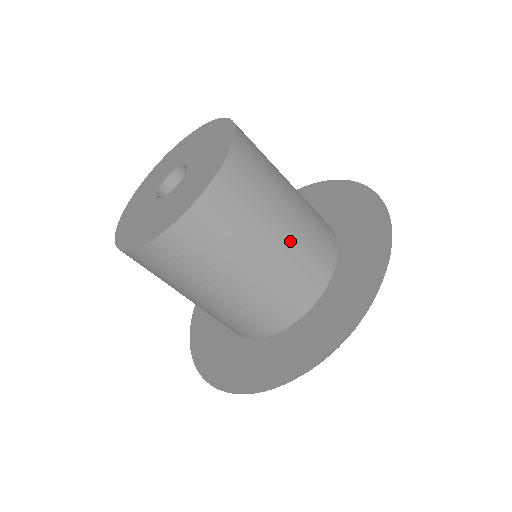
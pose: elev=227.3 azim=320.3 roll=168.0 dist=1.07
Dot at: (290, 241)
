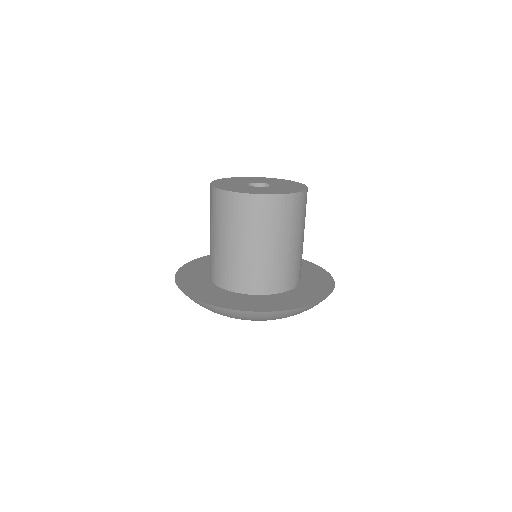
Dot at: (261, 256)
